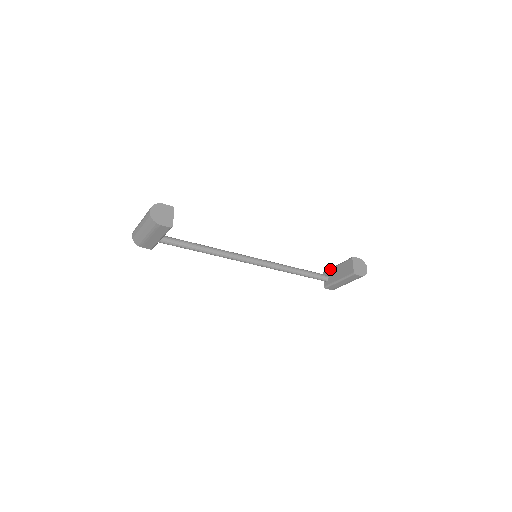
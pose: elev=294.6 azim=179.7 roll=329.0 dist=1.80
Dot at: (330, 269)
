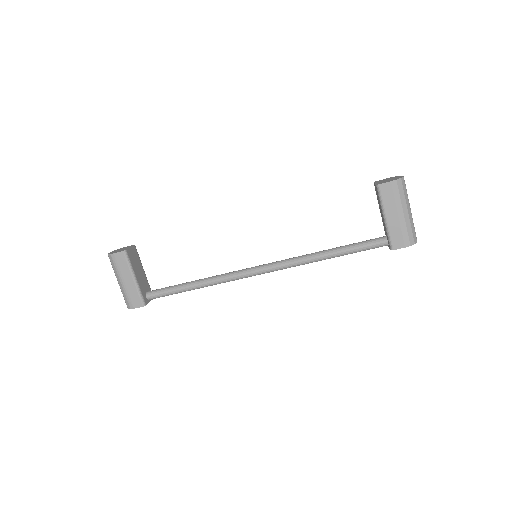
Dot at: occluded
